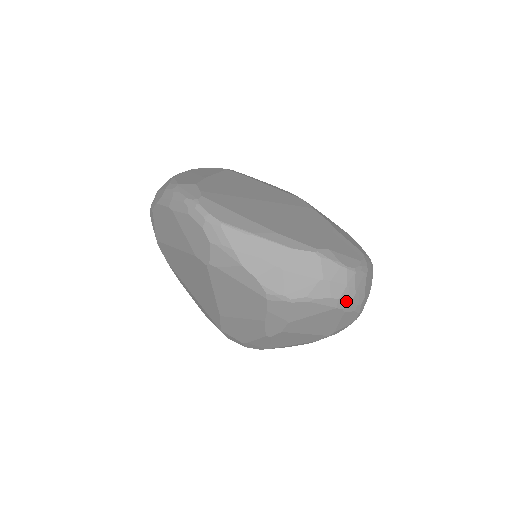
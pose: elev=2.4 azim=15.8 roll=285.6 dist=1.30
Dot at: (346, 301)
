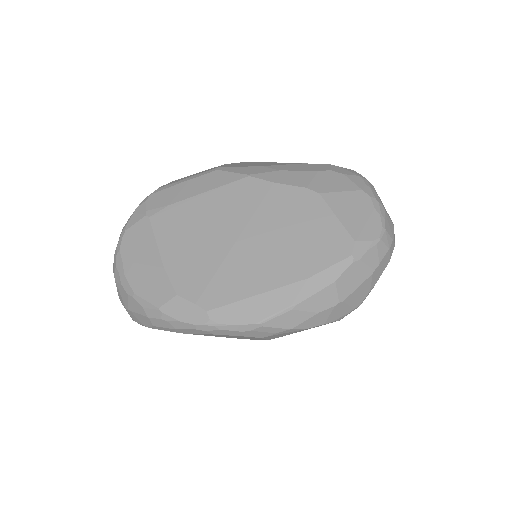
Dot at: occluded
